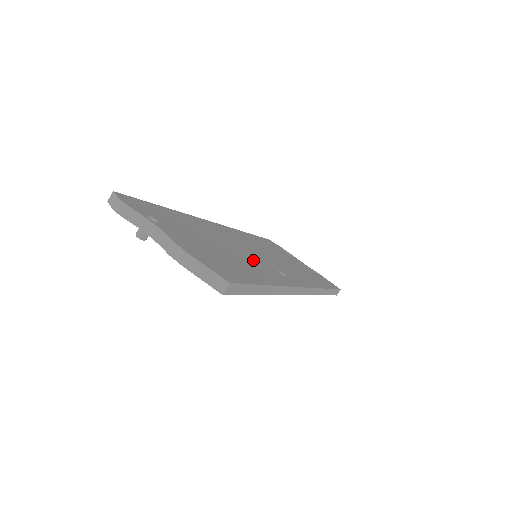
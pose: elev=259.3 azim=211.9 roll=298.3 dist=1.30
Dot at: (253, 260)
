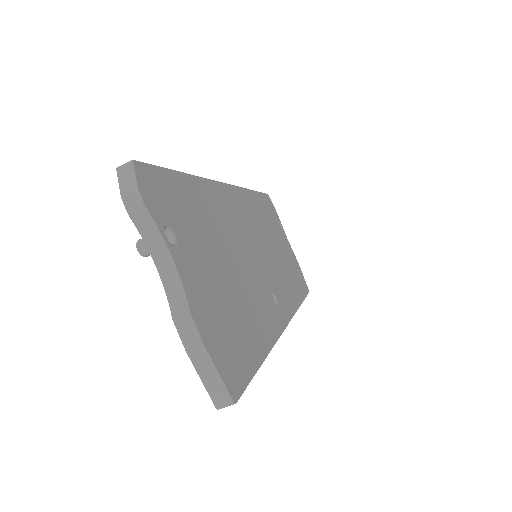
Dot at: (256, 283)
